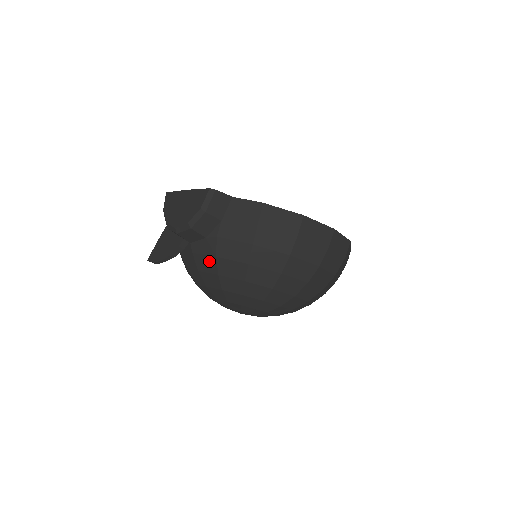
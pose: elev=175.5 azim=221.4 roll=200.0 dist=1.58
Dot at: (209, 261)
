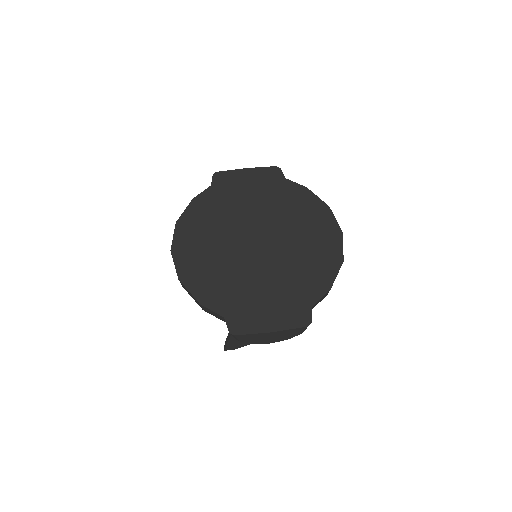
Dot at: occluded
